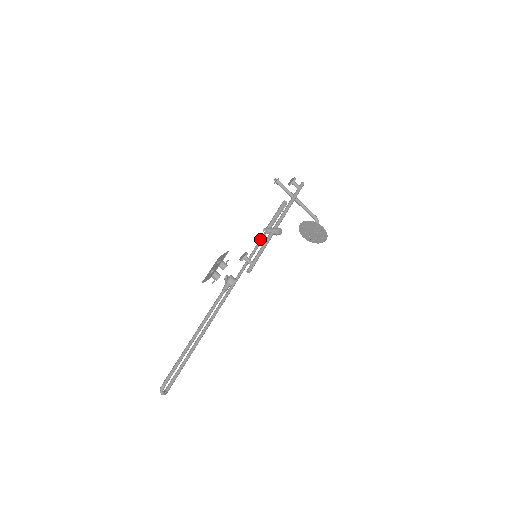
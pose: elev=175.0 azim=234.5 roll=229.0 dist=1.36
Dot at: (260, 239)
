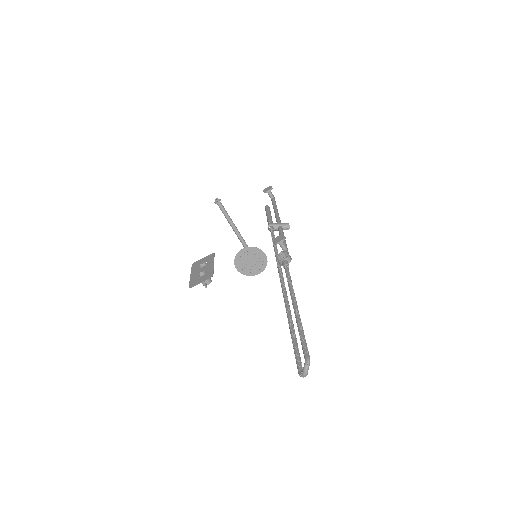
Dot at: (272, 231)
